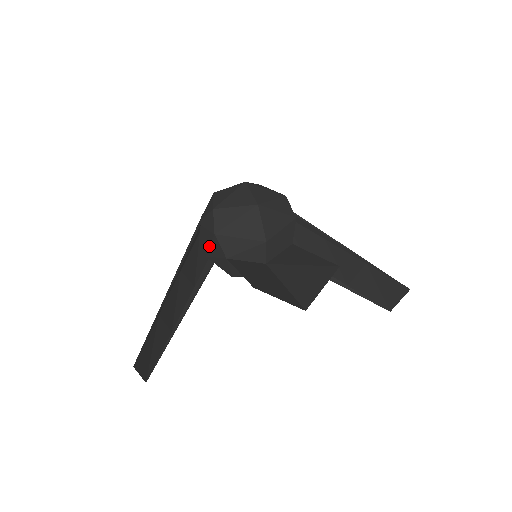
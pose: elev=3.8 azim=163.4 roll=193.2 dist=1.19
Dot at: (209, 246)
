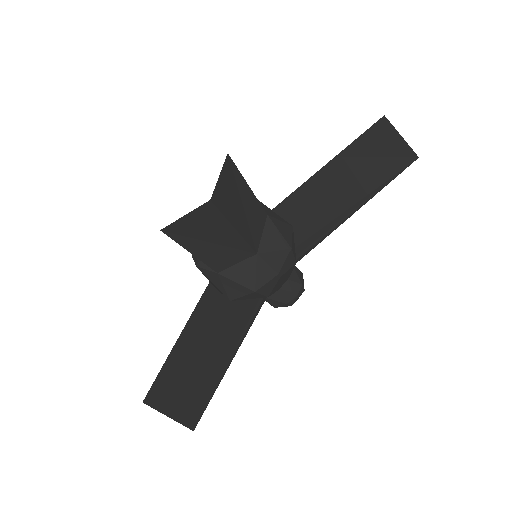
Dot at: (214, 285)
